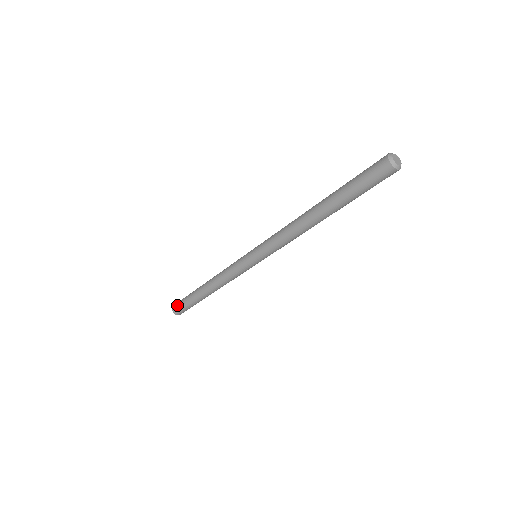
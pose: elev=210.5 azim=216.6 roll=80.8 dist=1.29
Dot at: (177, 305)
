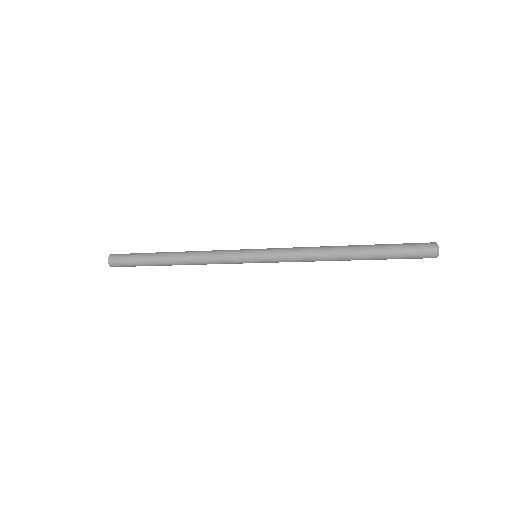
Dot at: (119, 261)
